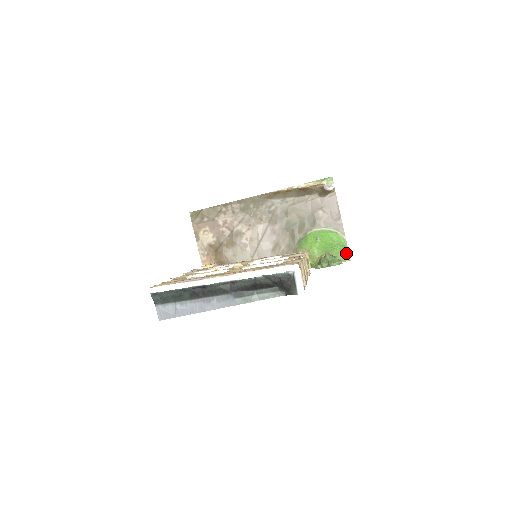
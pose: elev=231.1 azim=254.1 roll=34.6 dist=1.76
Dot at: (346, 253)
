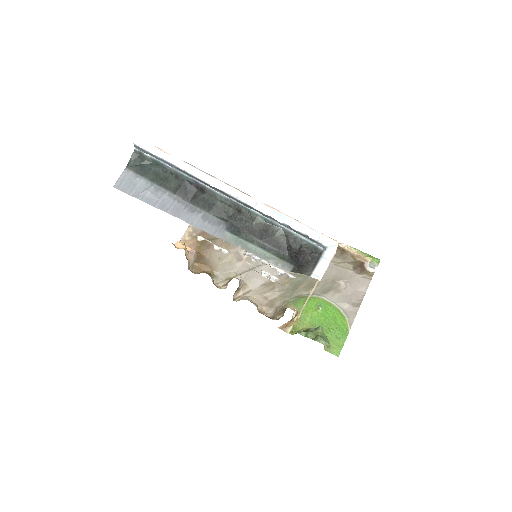
Dot at: (339, 345)
